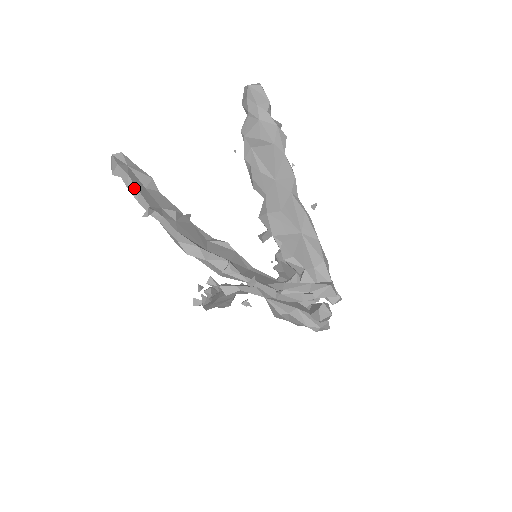
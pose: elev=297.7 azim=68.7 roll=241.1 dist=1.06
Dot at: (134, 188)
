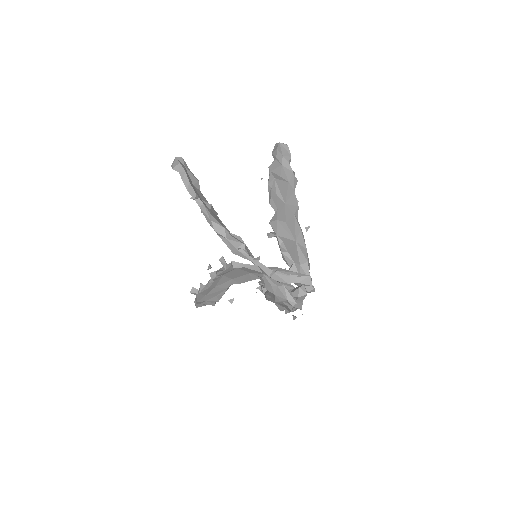
Dot at: (187, 181)
